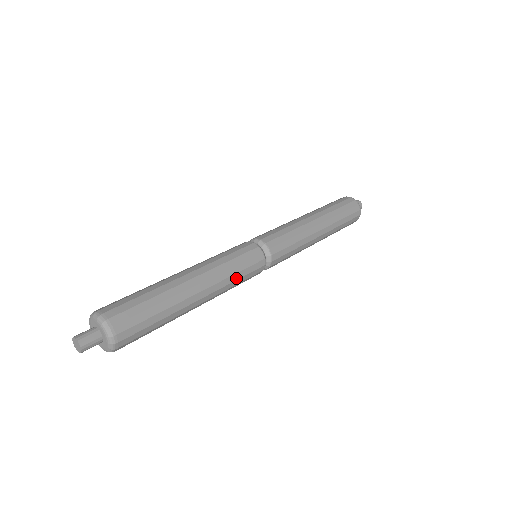
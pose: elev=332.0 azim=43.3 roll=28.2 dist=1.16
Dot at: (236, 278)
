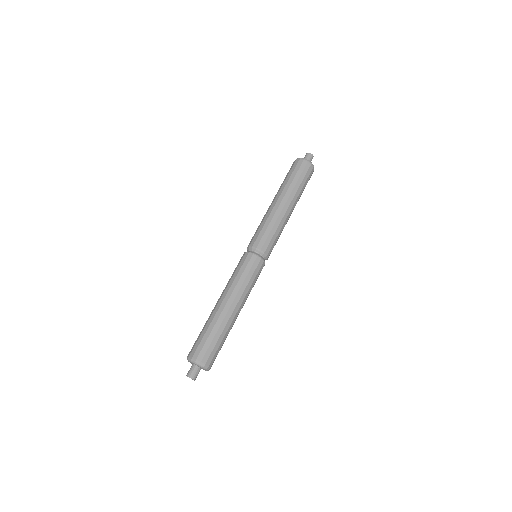
Dot at: (247, 282)
